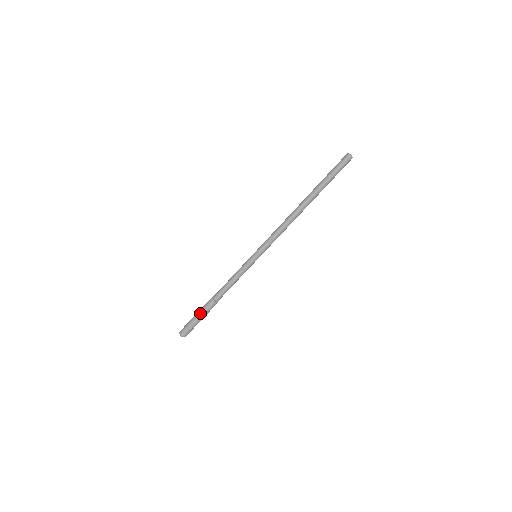
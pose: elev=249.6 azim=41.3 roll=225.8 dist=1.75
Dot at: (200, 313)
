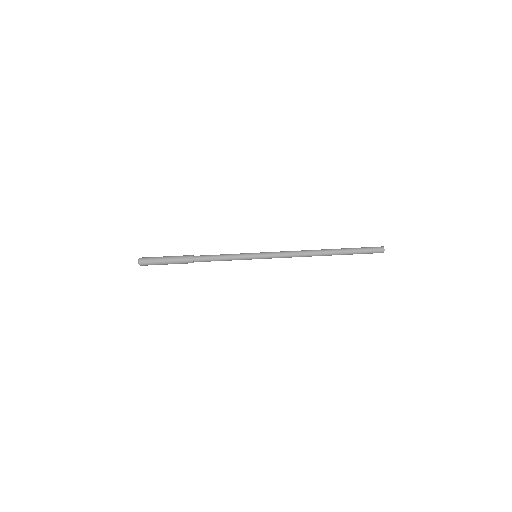
Dot at: (172, 259)
